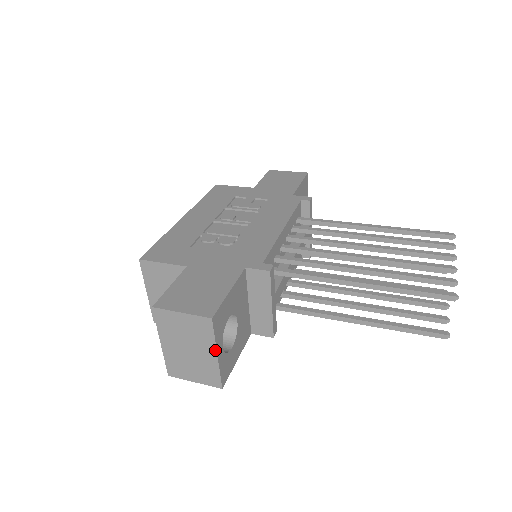
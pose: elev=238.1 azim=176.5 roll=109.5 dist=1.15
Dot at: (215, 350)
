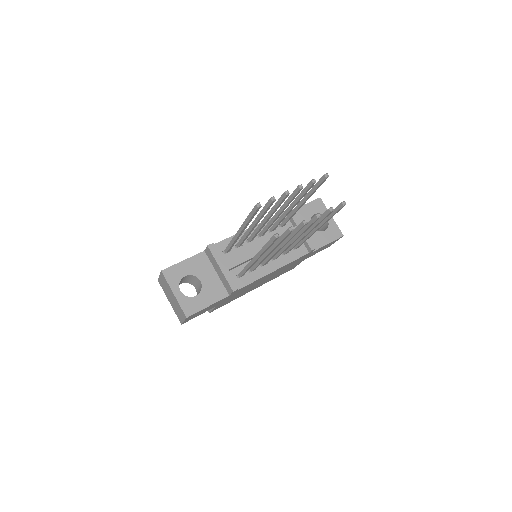
Dot at: (172, 291)
